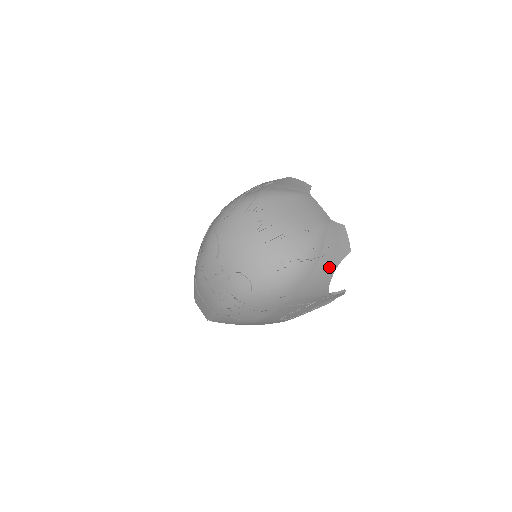
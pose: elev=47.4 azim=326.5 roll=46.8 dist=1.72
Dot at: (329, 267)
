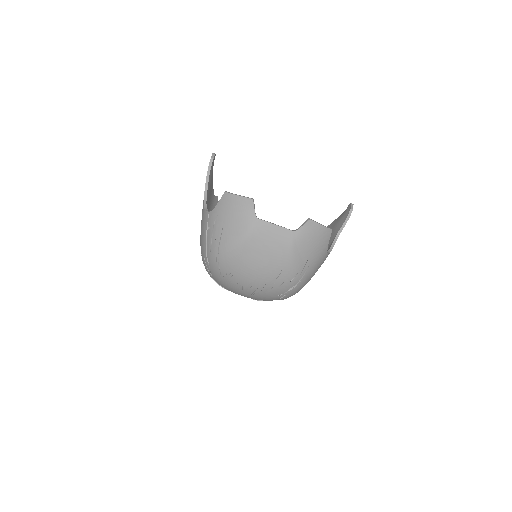
Dot at: (320, 261)
